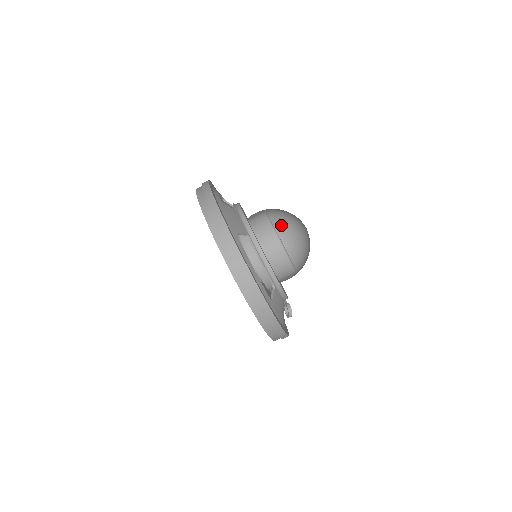
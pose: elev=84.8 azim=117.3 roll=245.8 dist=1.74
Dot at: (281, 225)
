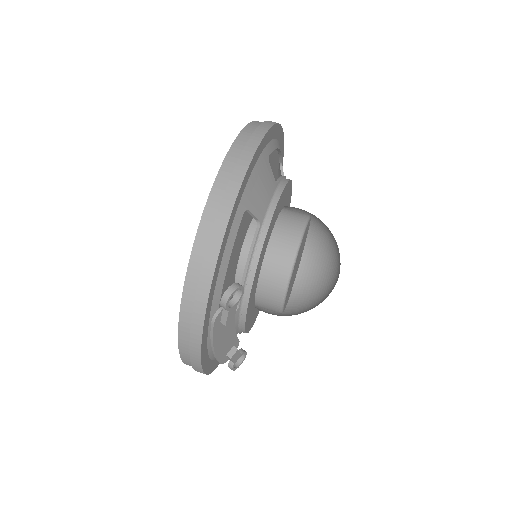
Dot at: (300, 306)
